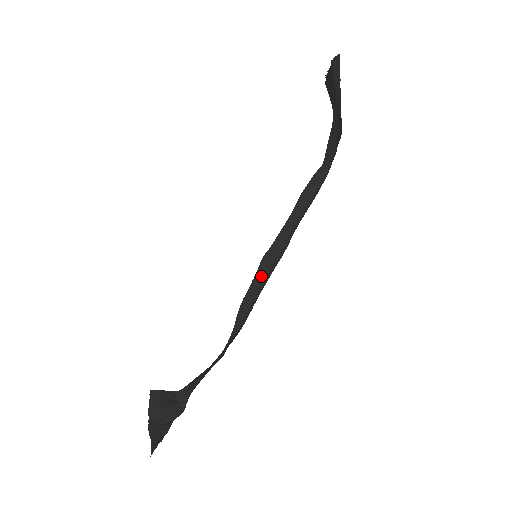
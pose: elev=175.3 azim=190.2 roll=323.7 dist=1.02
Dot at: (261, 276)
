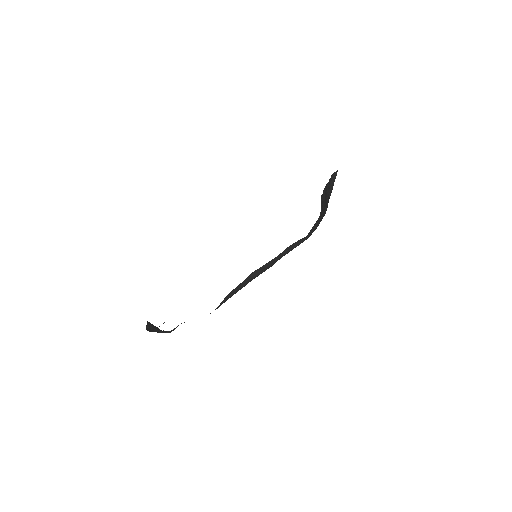
Dot at: (249, 279)
